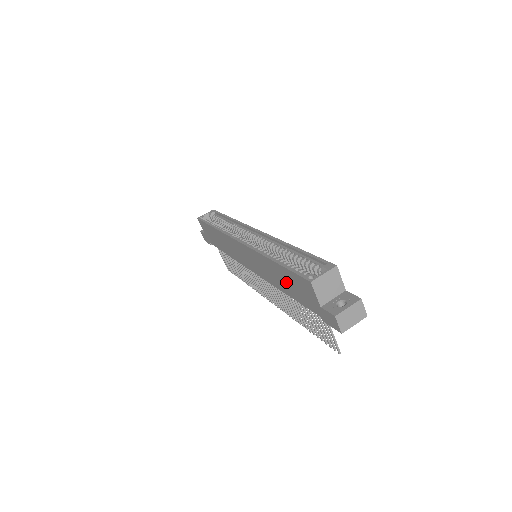
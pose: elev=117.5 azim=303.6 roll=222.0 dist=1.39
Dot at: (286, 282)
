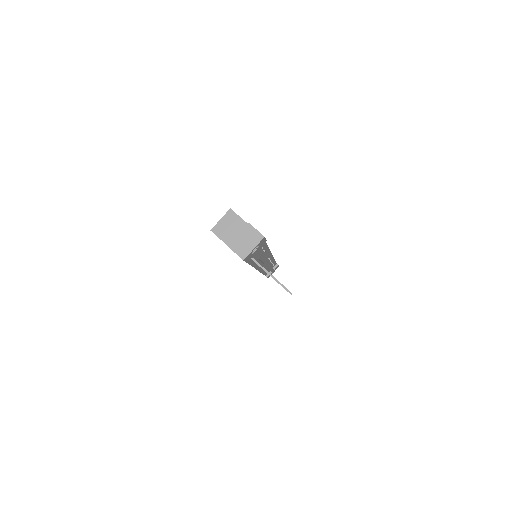
Dot at: occluded
